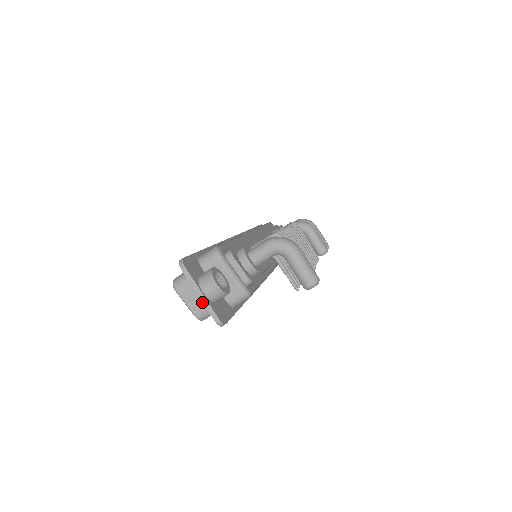
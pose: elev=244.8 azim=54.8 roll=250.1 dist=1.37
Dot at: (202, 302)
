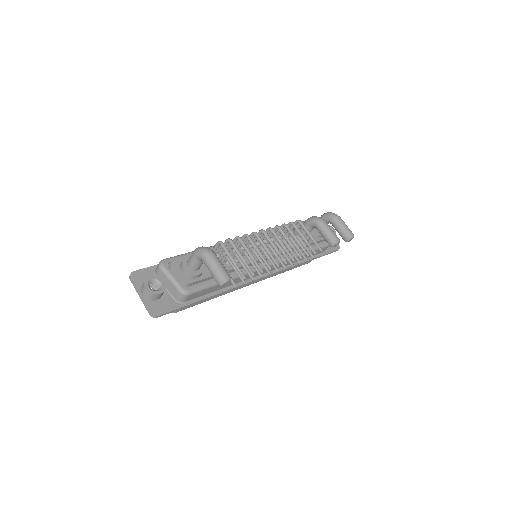
Dot at: occluded
